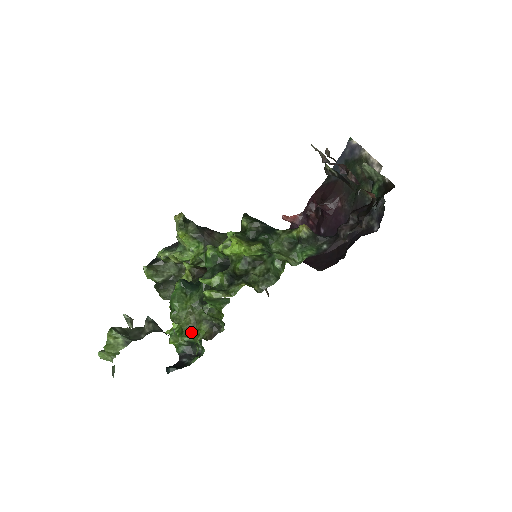
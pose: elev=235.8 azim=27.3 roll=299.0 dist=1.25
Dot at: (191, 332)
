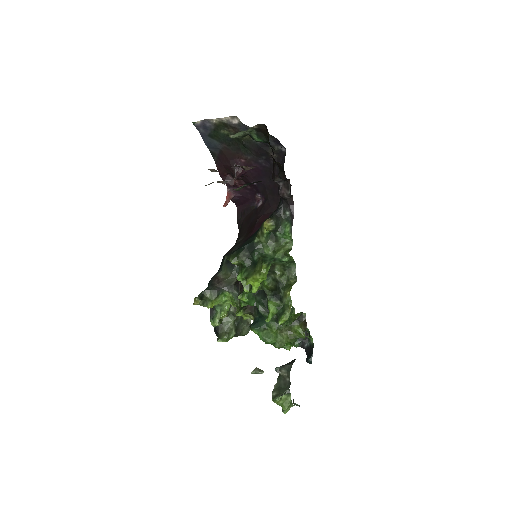
Dot at: (294, 337)
